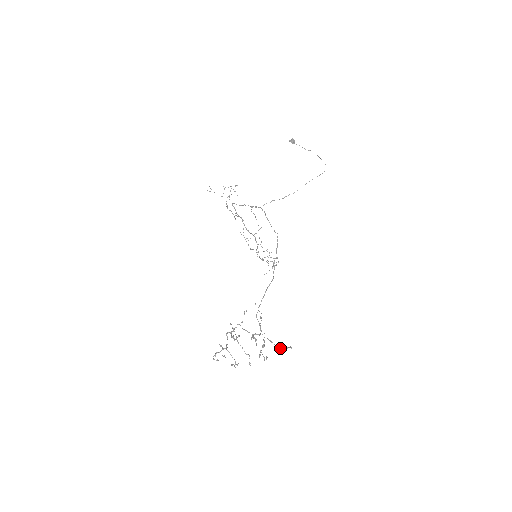
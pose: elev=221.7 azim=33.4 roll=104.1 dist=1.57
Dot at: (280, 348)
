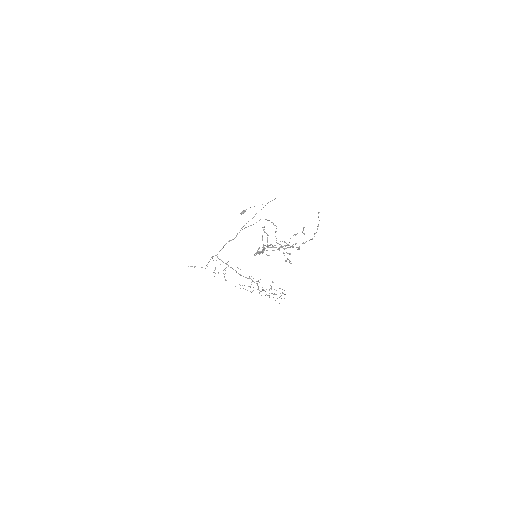
Dot at: (314, 236)
